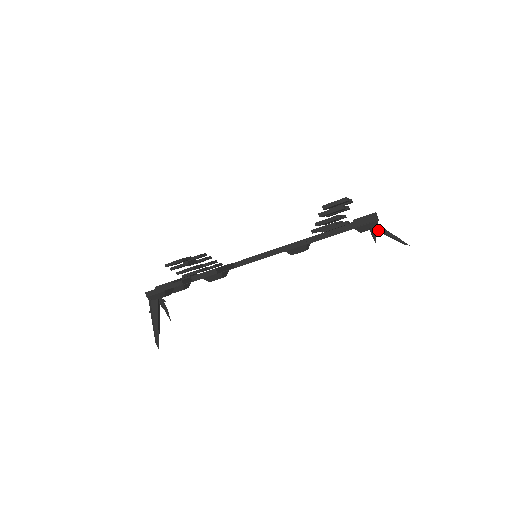
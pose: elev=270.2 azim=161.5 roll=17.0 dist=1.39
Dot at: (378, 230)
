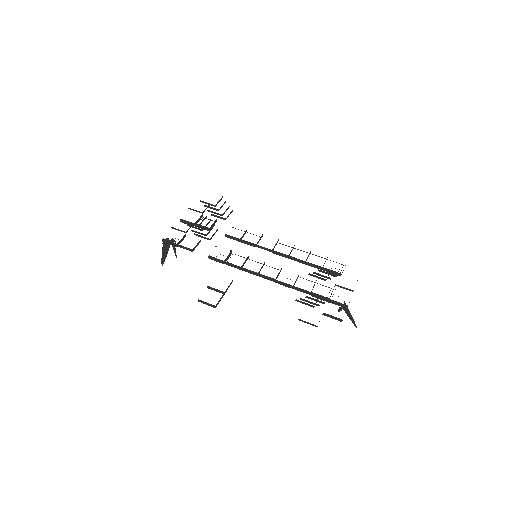
Dot at: (344, 310)
